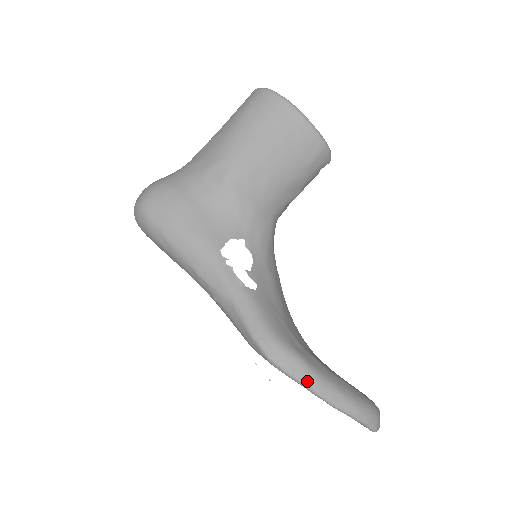
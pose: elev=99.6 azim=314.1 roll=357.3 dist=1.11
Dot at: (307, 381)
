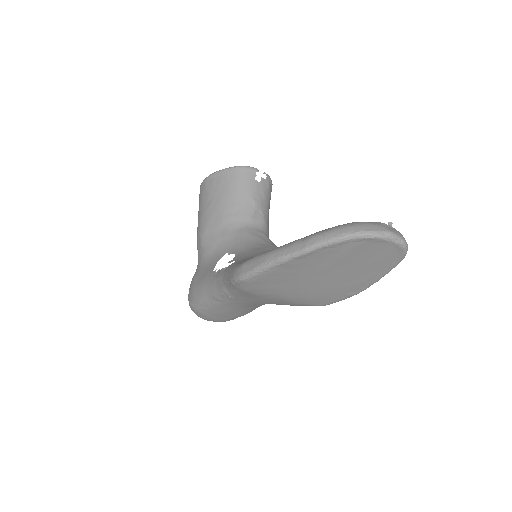
Dot at: (266, 261)
